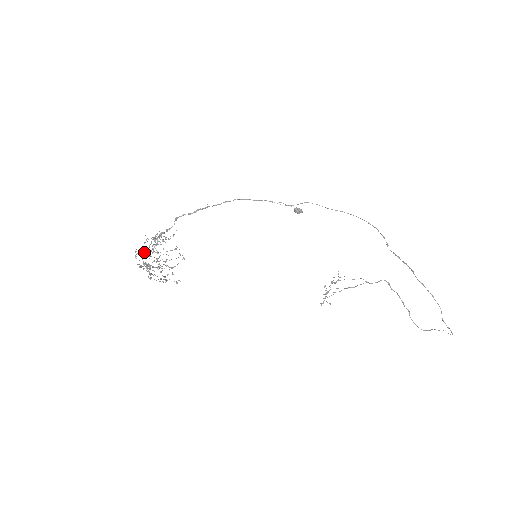
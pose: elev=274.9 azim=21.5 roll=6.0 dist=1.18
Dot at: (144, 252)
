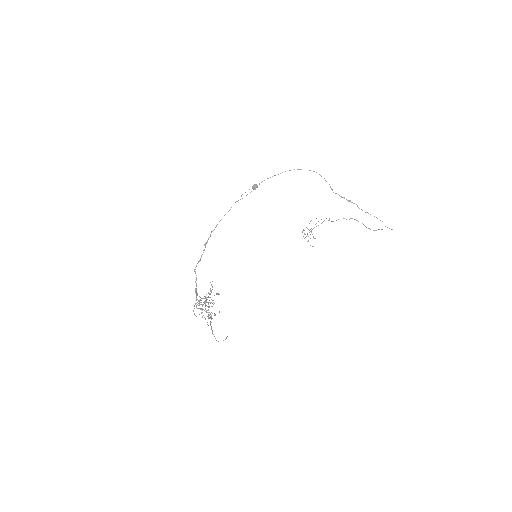
Dot at: occluded
